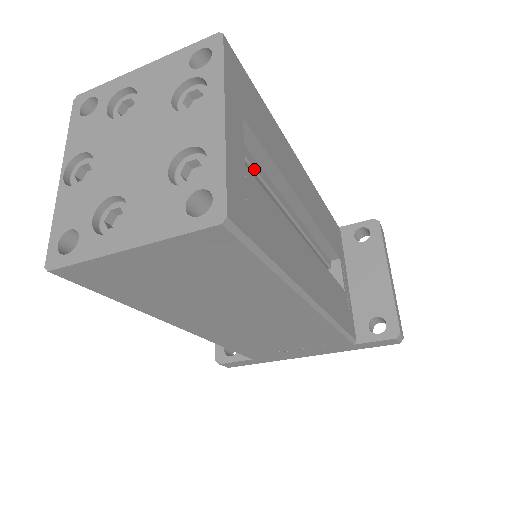
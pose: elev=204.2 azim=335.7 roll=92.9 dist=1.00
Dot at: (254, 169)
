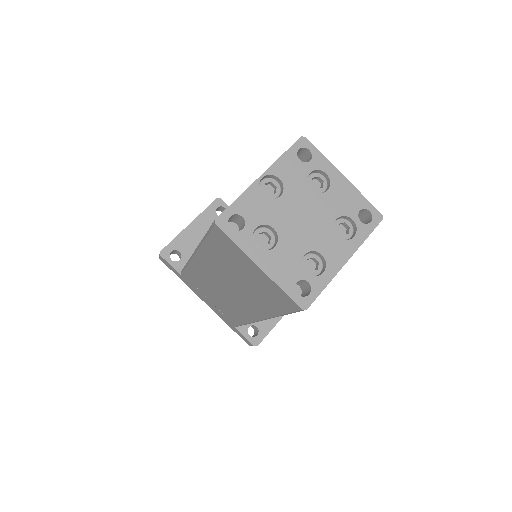
Dot at: occluded
